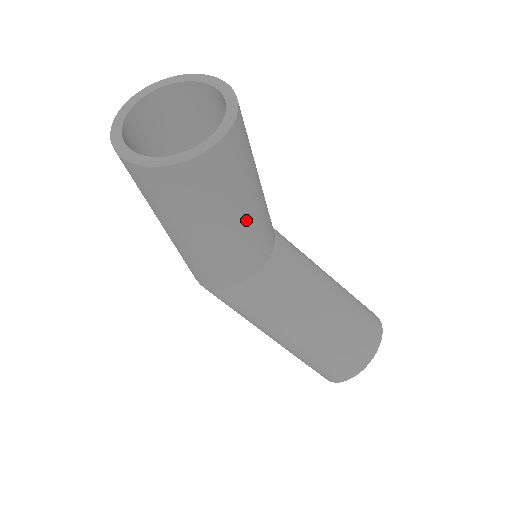
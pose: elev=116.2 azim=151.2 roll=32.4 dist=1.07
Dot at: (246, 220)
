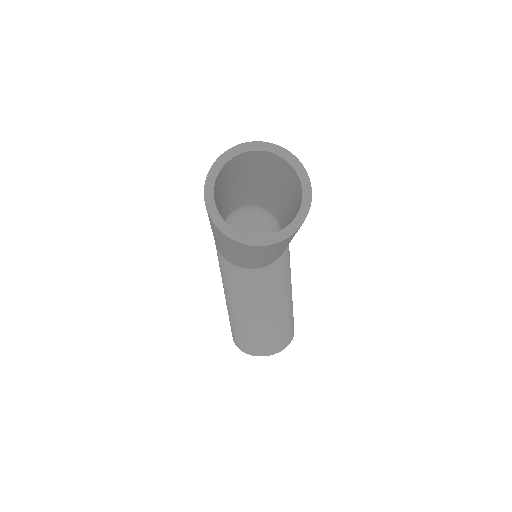
Dot at: (252, 260)
